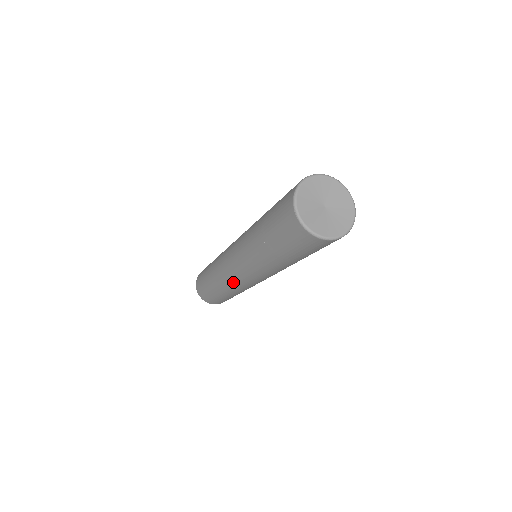
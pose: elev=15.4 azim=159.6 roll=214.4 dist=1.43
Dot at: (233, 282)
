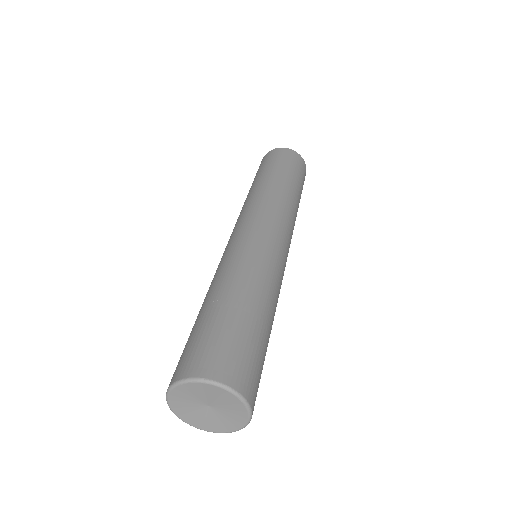
Dot at: occluded
